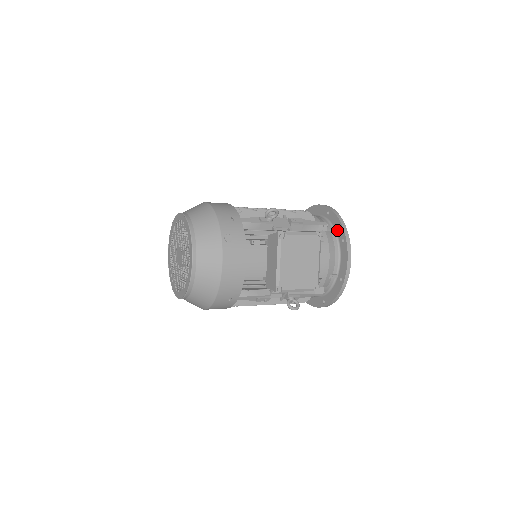
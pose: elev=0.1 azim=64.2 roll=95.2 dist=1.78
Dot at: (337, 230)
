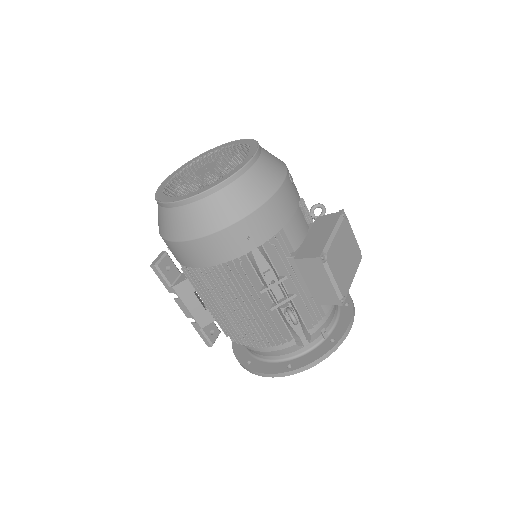
Dot at: occluded
